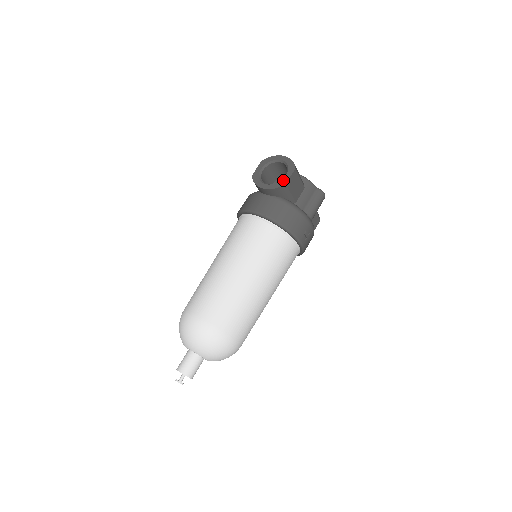
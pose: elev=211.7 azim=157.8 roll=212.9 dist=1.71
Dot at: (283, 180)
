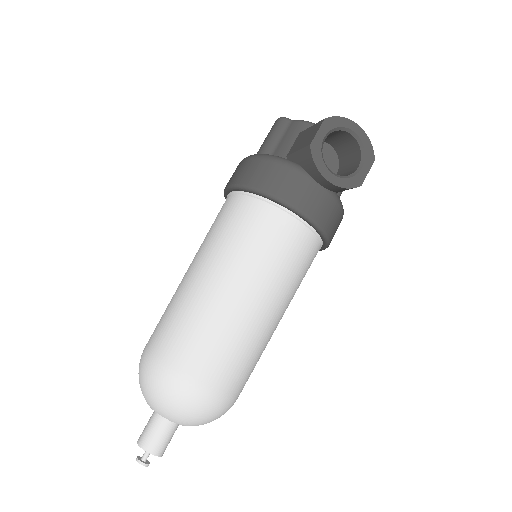
Dot at: (359, 176)
